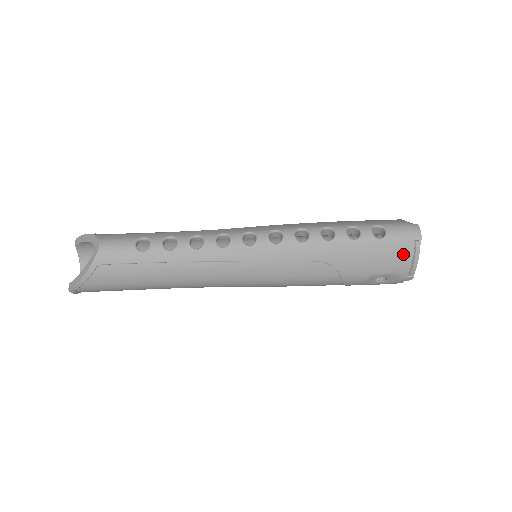
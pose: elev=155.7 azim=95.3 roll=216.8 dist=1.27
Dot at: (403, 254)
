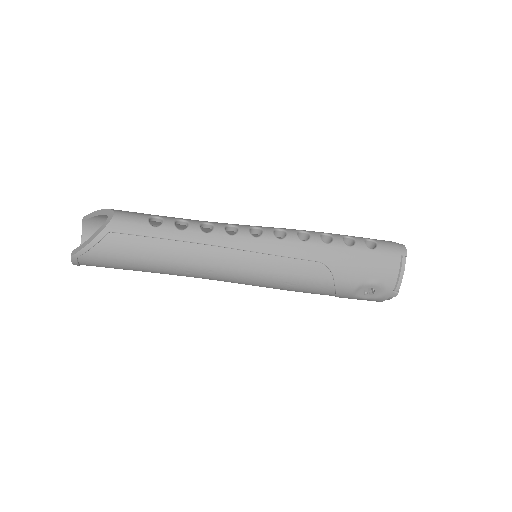
Dot at: (391, 266)
